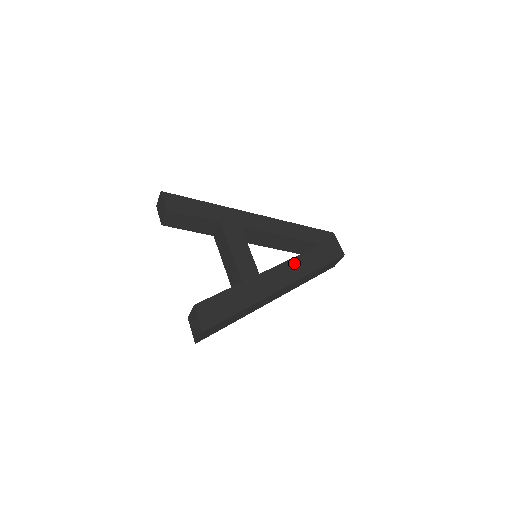
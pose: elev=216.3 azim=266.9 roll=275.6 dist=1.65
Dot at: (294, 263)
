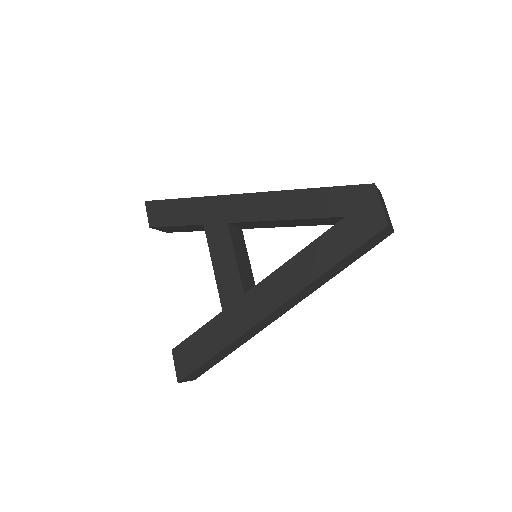
Dot at: (294, 265)
